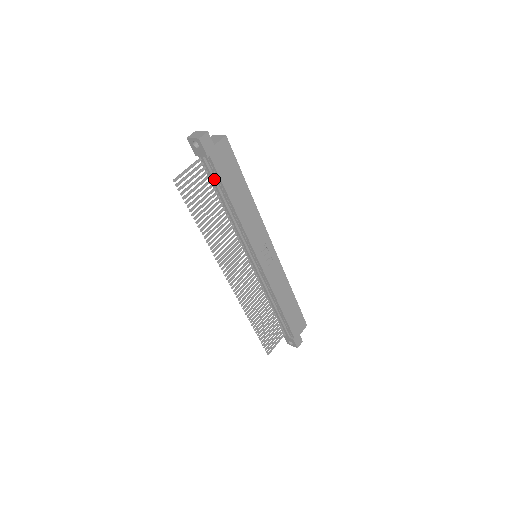
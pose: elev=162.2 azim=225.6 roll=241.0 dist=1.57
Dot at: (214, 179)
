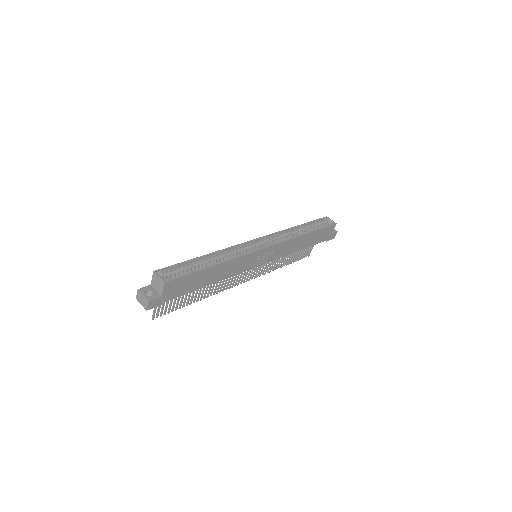
Dot at: occluded
